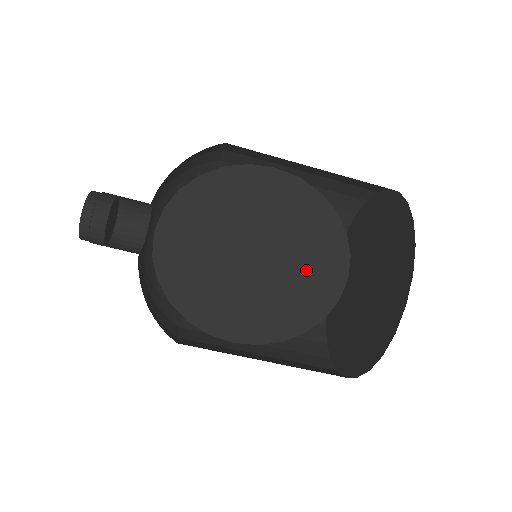
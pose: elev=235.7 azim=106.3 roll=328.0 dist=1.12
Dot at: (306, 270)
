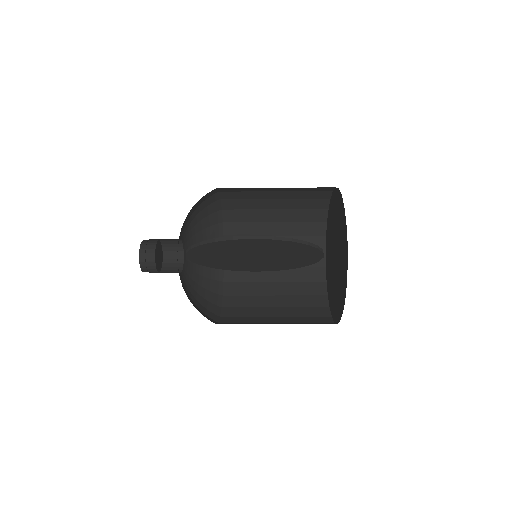
Dot at: (292, 258)
